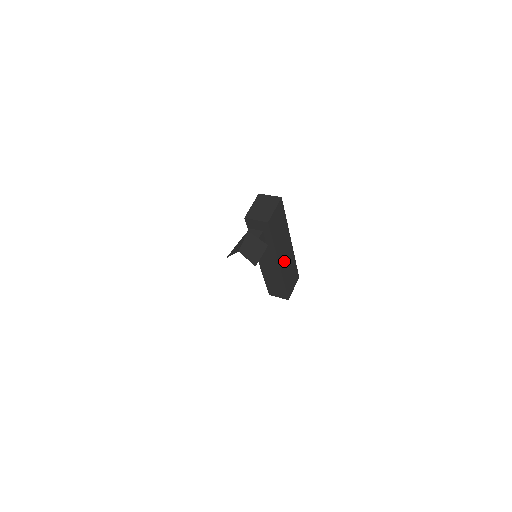
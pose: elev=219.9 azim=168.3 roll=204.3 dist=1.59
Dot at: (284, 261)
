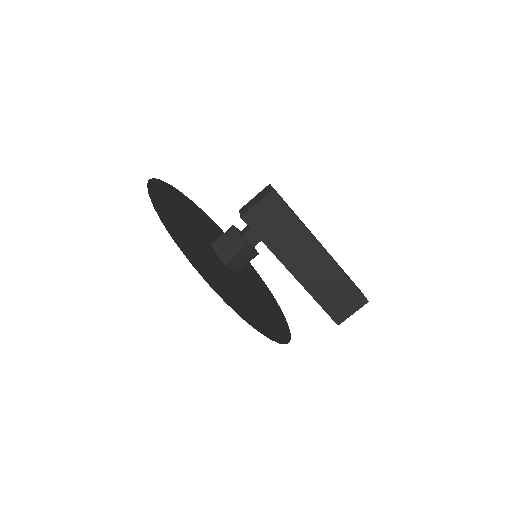
Dot at: (307, 271)
